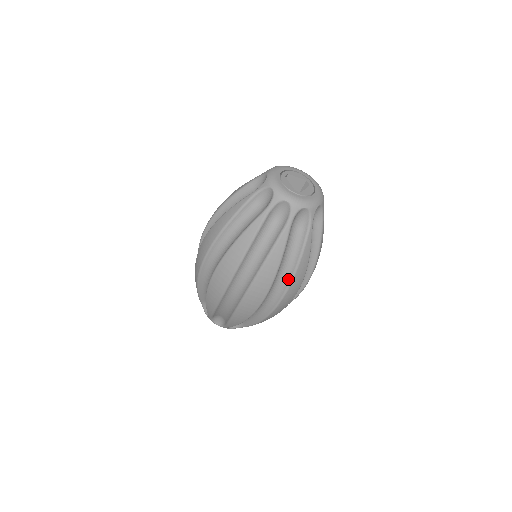
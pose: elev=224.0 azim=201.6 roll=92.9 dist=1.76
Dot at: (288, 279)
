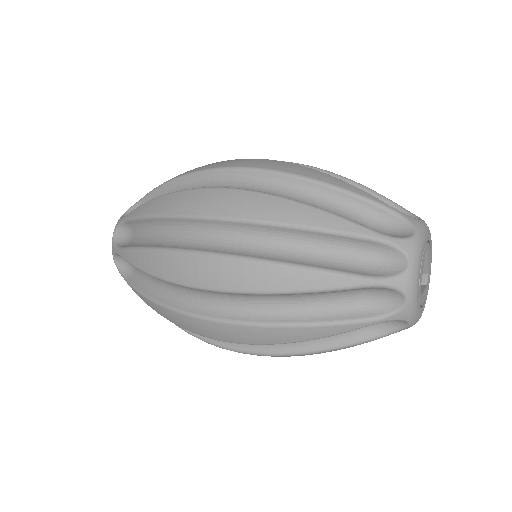
Dot at: (278, 349)
